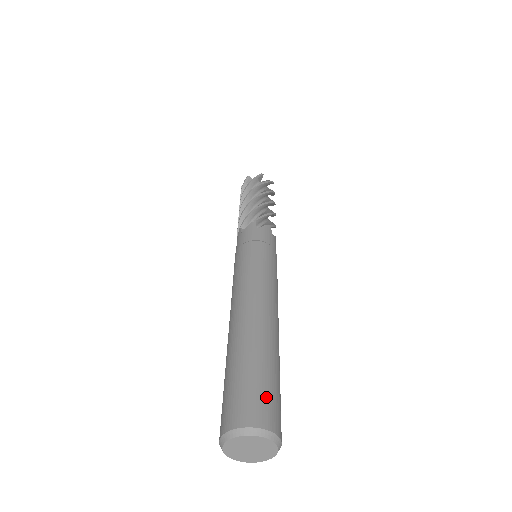
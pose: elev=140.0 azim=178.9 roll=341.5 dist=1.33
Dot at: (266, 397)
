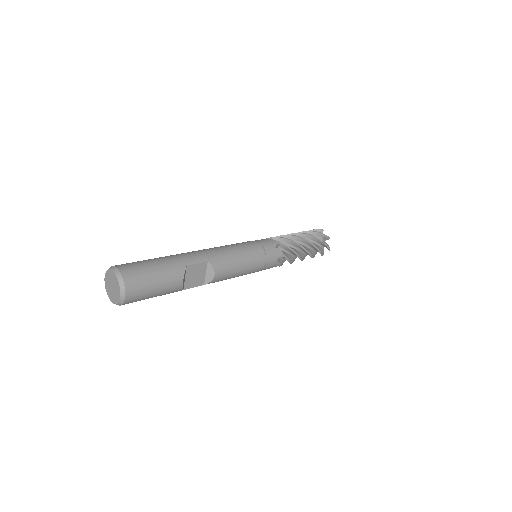
Dot at: occluded
